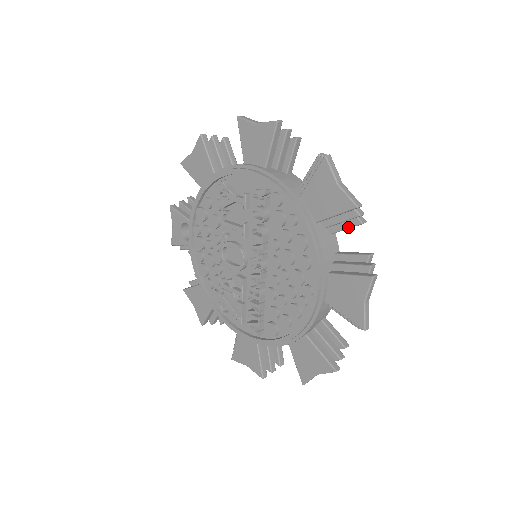
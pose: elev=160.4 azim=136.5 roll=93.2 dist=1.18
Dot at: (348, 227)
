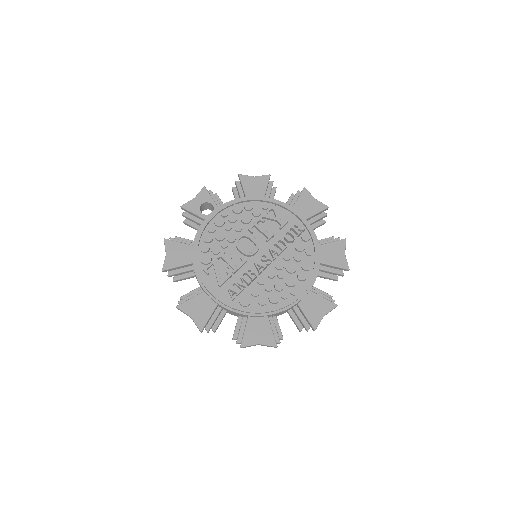
Dot at: (329, 277)
